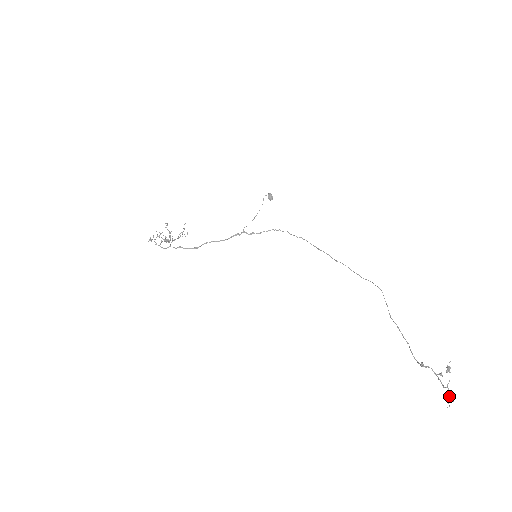
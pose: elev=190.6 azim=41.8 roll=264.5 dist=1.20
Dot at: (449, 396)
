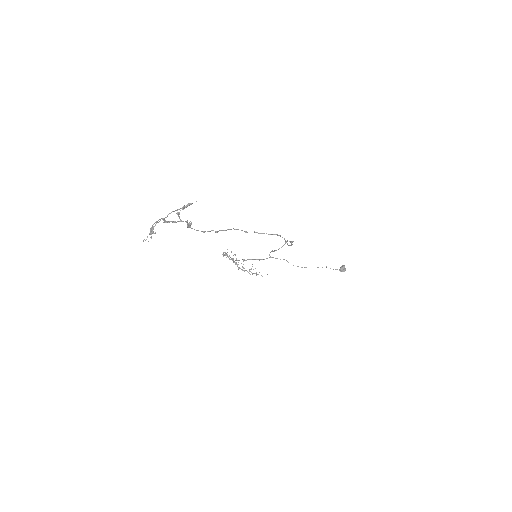
Dot at: (155, 225)
